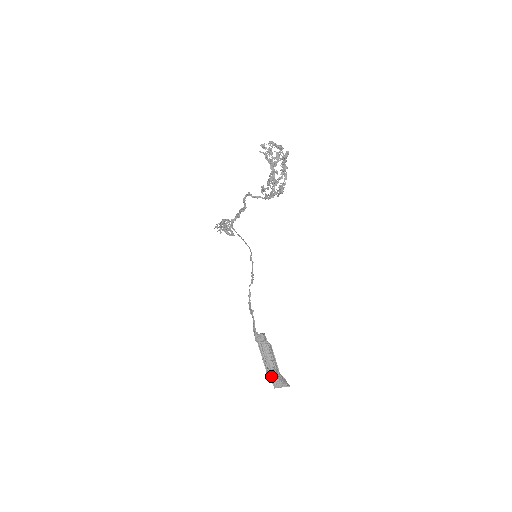
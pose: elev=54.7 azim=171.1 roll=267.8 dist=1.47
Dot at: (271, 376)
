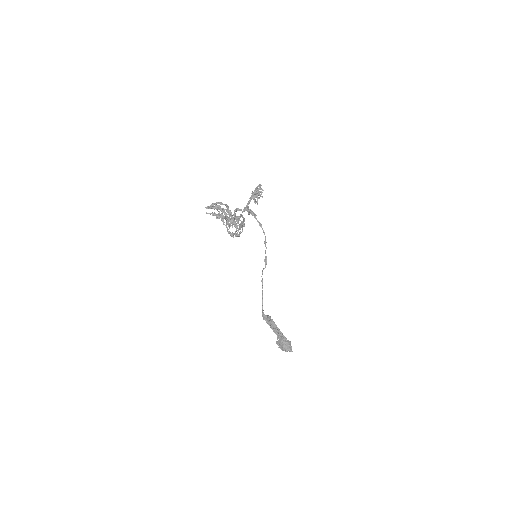
Dot at: (278, 344)
